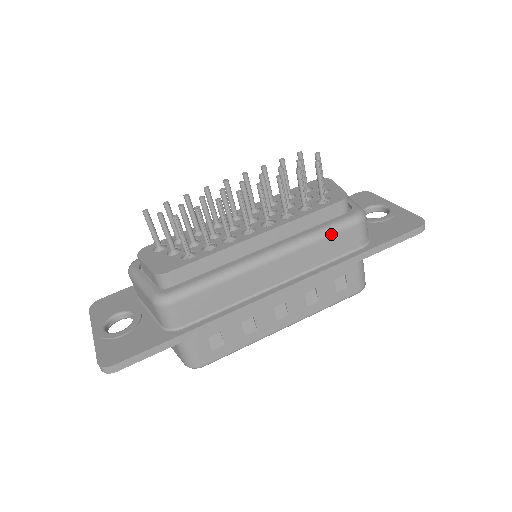
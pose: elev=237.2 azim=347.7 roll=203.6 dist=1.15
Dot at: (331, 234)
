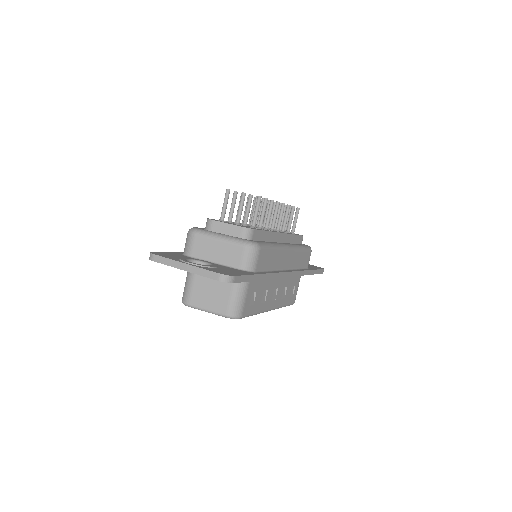
Dot at: (305, 250)
